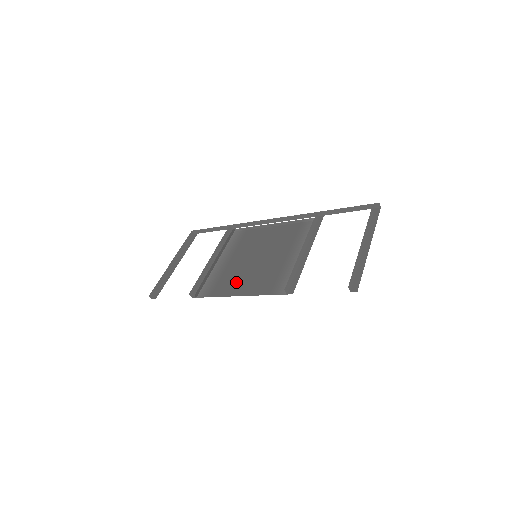
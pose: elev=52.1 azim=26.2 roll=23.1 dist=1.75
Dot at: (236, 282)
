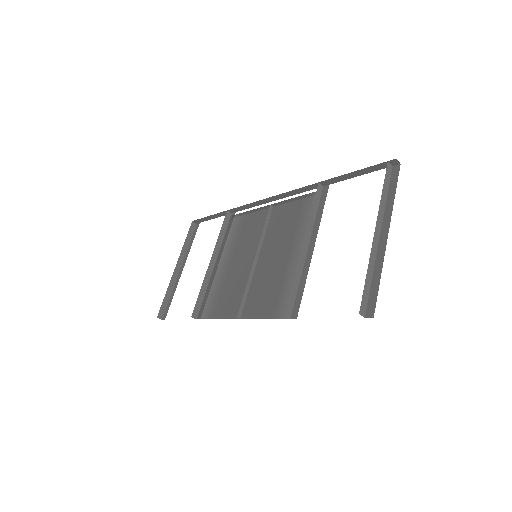
Dot at: (237, 297)
